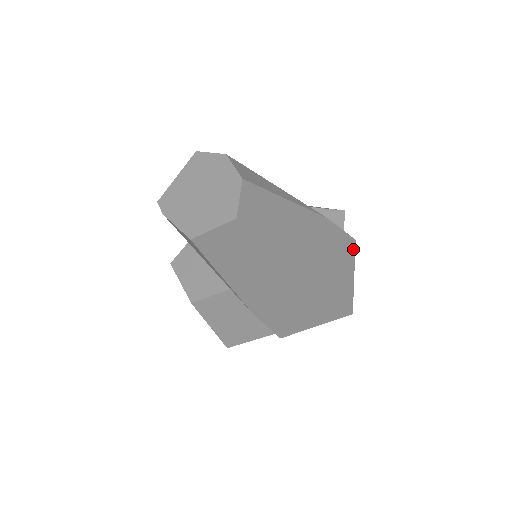
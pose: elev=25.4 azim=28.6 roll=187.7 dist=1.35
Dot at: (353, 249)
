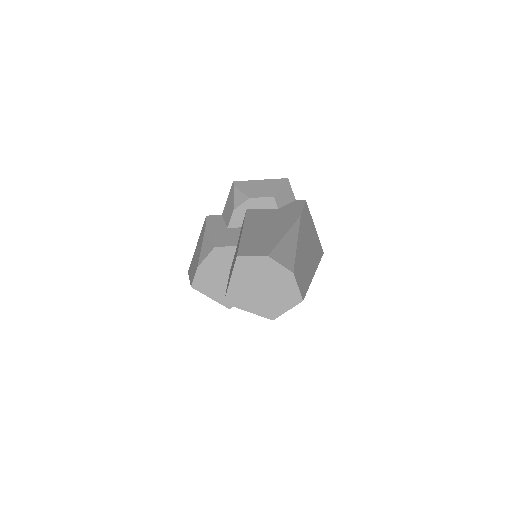
Dot at: (308, 209)
